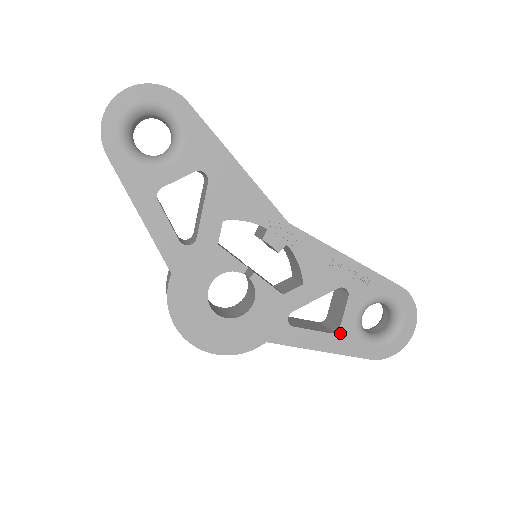
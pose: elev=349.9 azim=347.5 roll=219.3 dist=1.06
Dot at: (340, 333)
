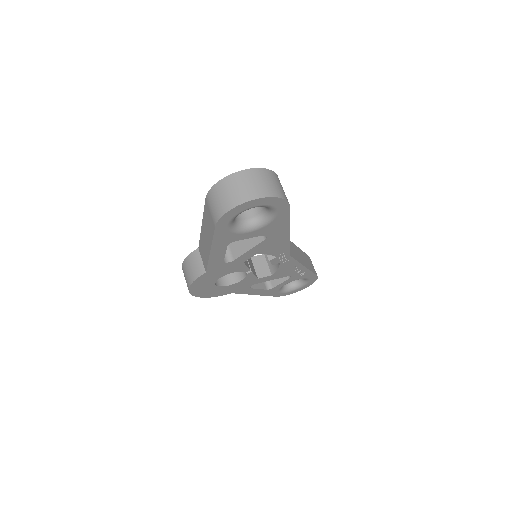
Dot at: (271, 290)
